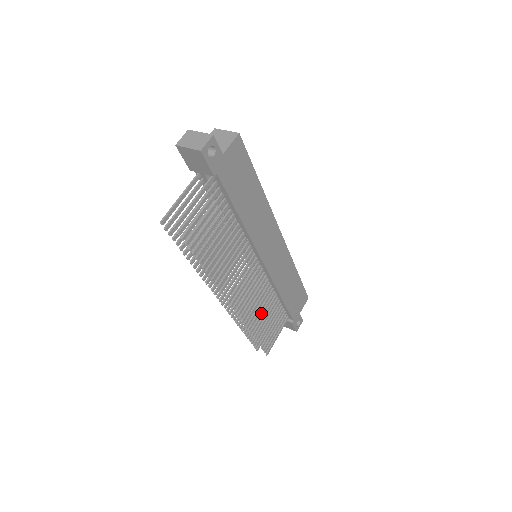
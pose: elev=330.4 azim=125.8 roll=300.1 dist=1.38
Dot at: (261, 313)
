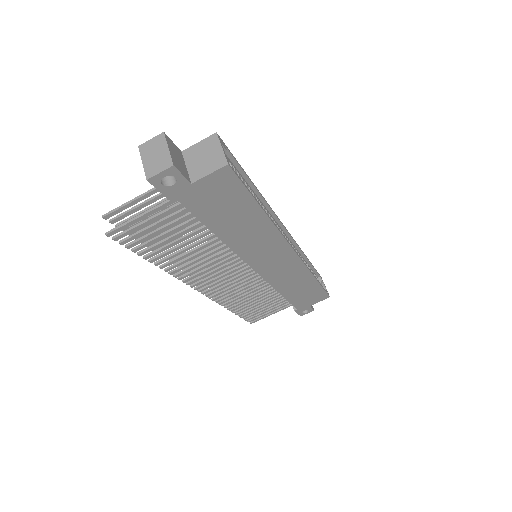
Dot at: (248, 298)
